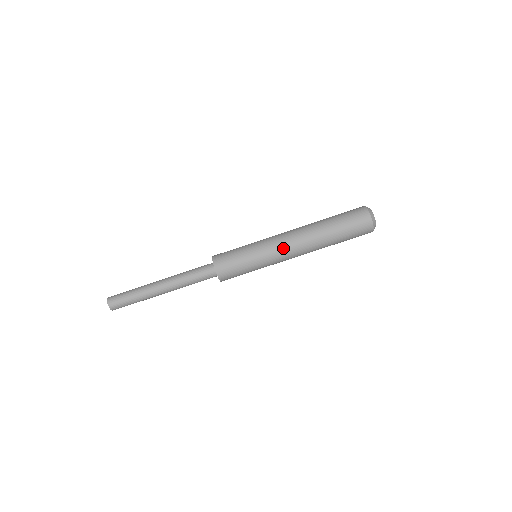
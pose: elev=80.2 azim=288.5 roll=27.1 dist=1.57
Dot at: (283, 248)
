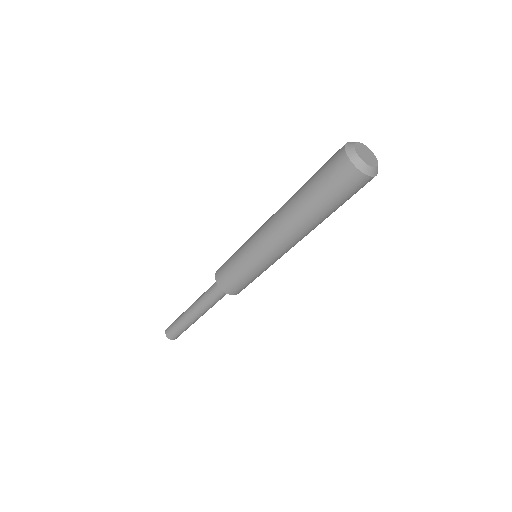
Dot at: (272, 249)
